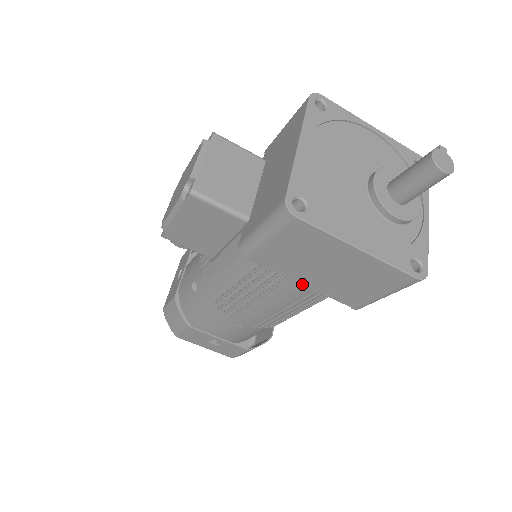
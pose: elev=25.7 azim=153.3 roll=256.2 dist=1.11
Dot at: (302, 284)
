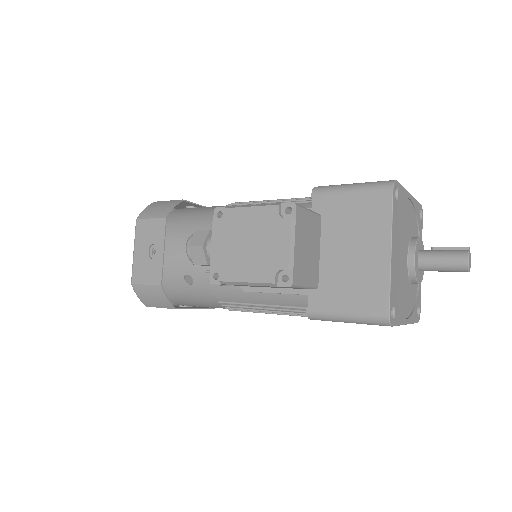
Dot at: occluded
